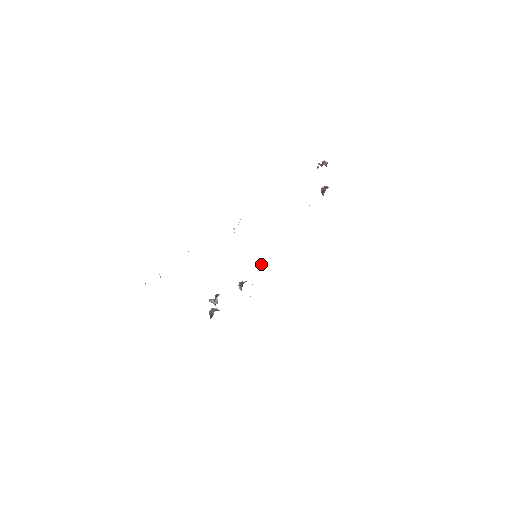
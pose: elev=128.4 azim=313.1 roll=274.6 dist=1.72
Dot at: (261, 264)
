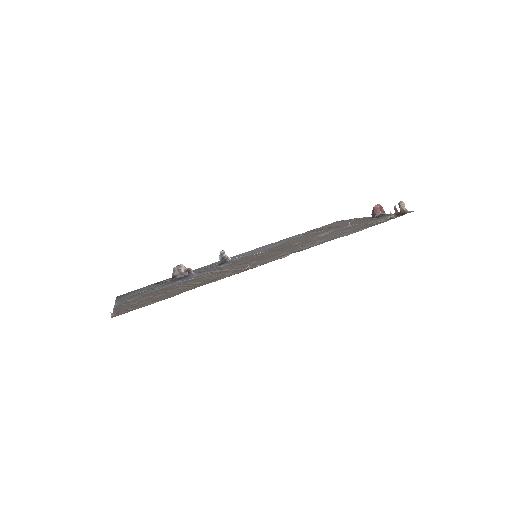
Dot at: (257, 253)
